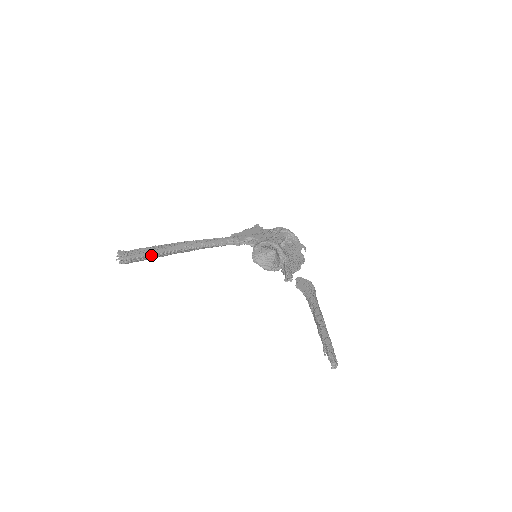
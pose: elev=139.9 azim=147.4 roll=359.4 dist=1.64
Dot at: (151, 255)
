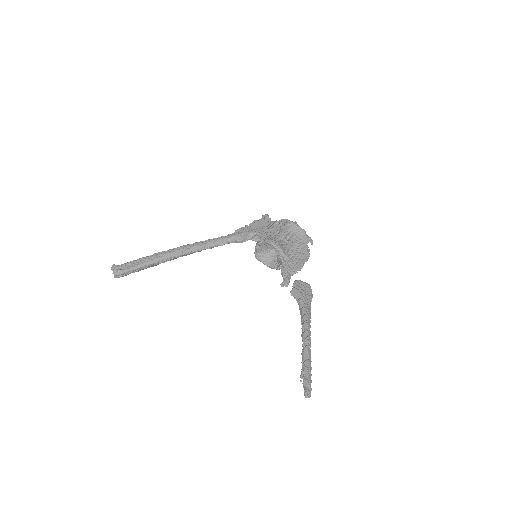
Dot at: (145, 266)
